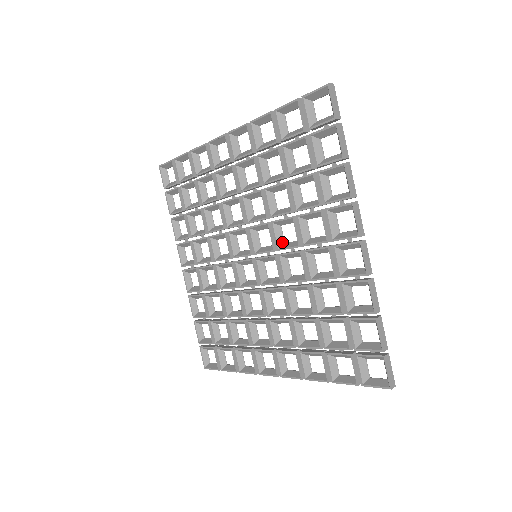
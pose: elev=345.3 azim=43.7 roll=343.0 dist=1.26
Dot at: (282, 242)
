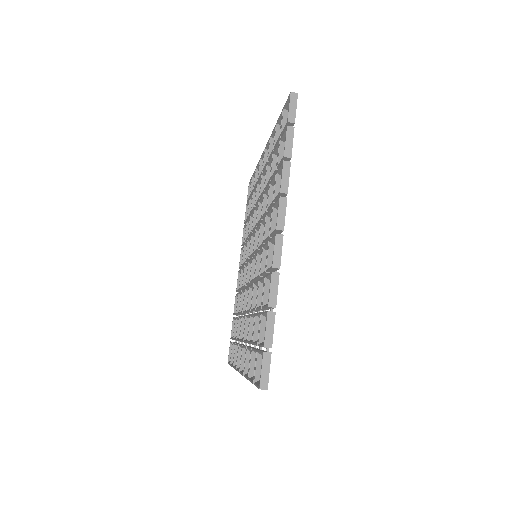
Dot at: occluded
